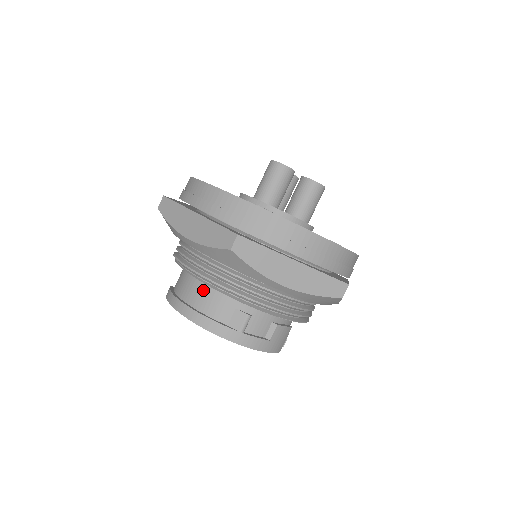
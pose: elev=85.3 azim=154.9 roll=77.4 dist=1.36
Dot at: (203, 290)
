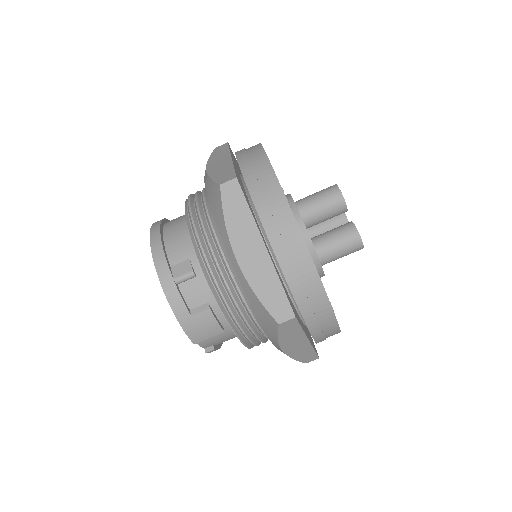
Dot at: (183, 226)
